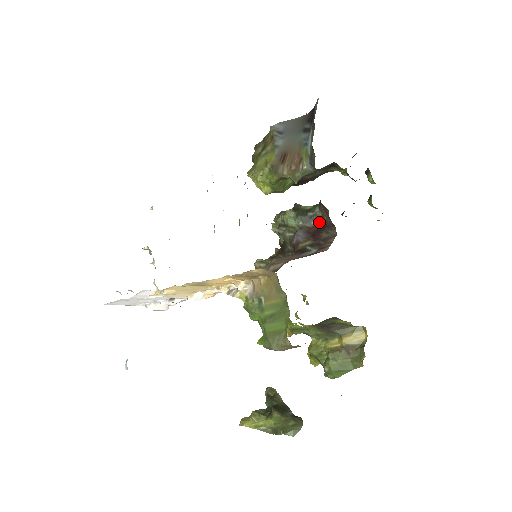
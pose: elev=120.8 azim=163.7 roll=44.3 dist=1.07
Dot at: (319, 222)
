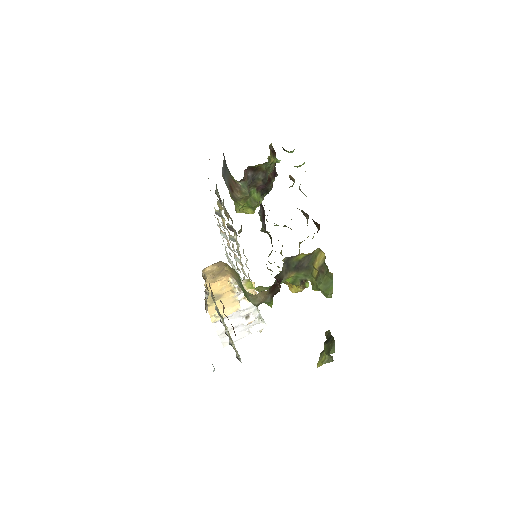
Dot at: (261, 208)
